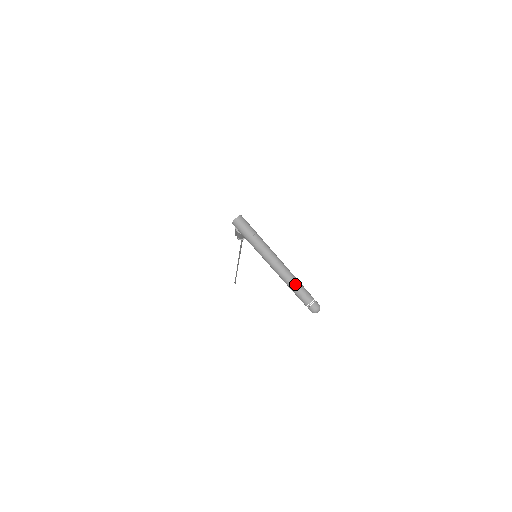
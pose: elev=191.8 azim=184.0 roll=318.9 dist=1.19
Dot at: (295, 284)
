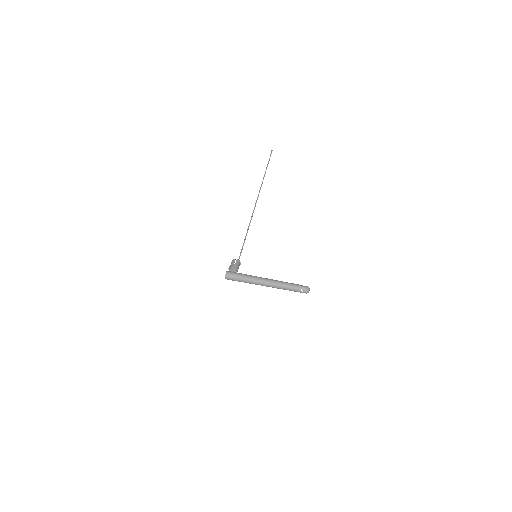
Dot at: (285, 289)
